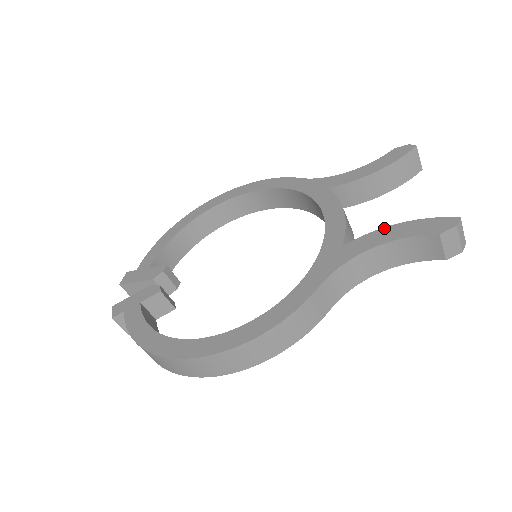
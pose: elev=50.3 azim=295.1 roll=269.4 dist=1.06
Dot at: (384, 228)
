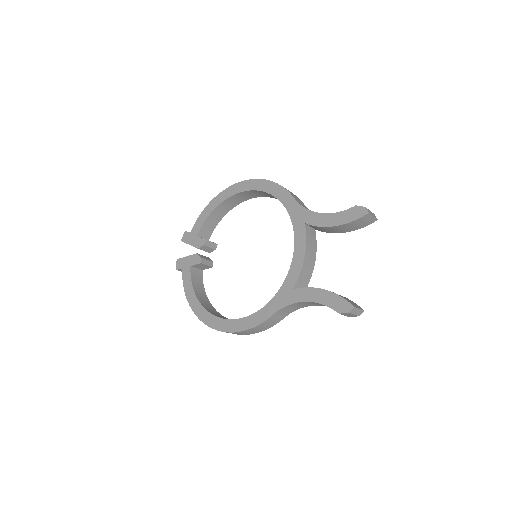
Dot at: (317, 289)
